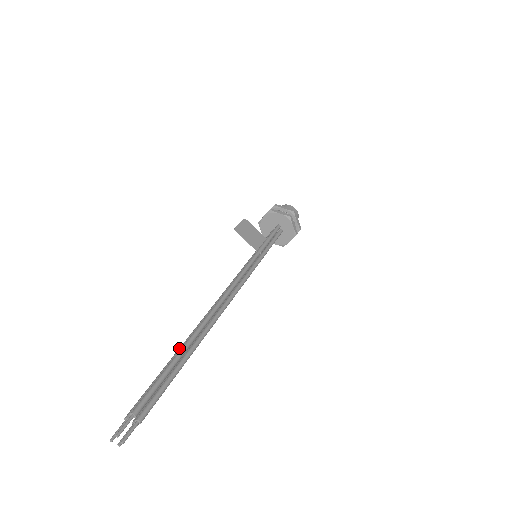
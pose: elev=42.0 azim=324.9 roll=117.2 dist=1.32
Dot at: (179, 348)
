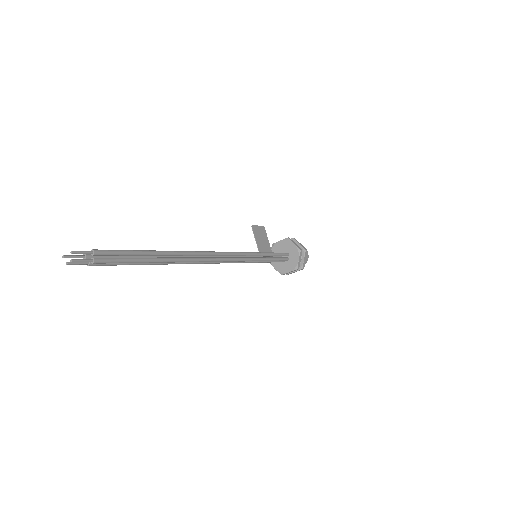
Dot at: occluded
